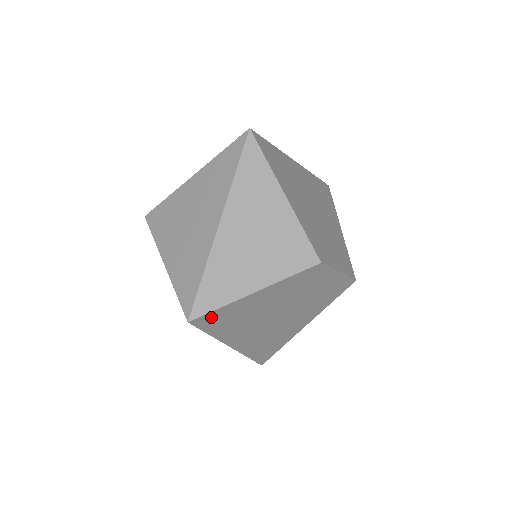
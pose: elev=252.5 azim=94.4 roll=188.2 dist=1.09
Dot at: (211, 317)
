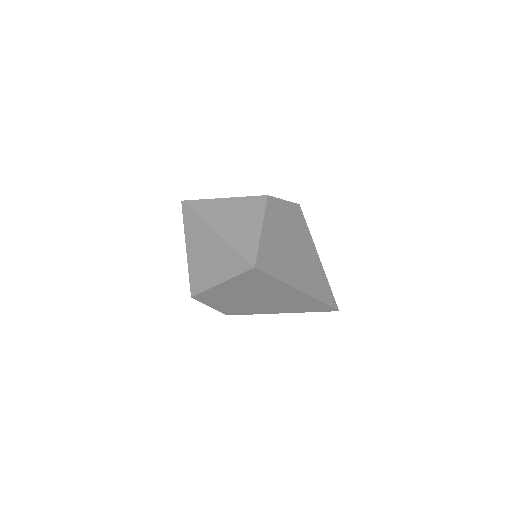
Dot at: (262, 260)
